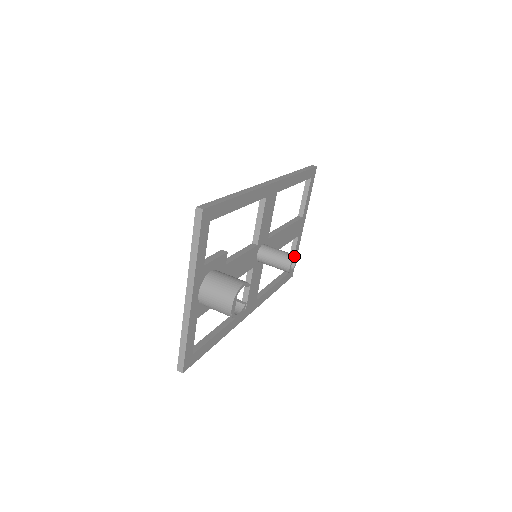
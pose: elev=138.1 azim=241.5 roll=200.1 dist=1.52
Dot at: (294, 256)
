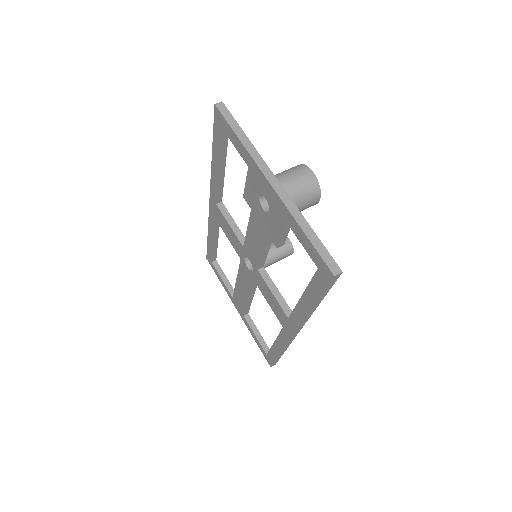
Dot at: occluded
